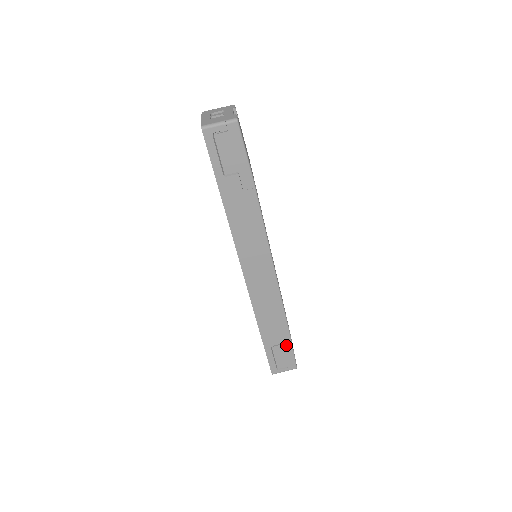
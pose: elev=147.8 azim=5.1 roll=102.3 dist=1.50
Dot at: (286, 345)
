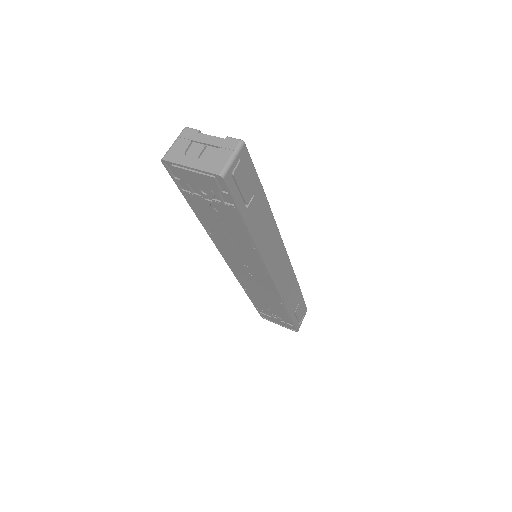
Dot at: (301, 301)
